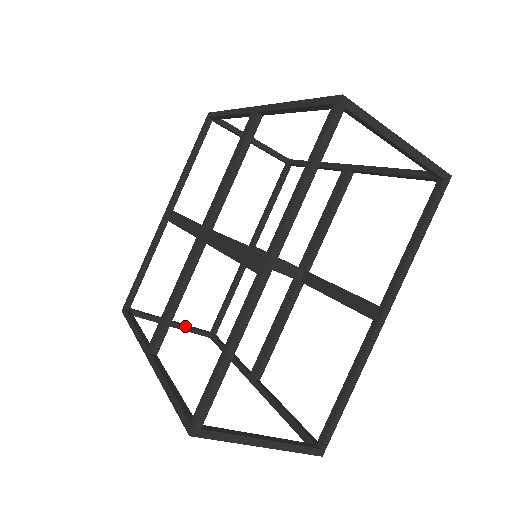
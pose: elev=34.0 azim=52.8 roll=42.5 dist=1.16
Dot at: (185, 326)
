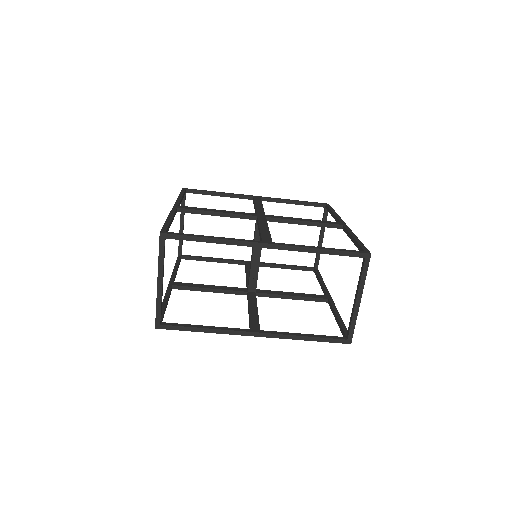
Dot at: occluded
